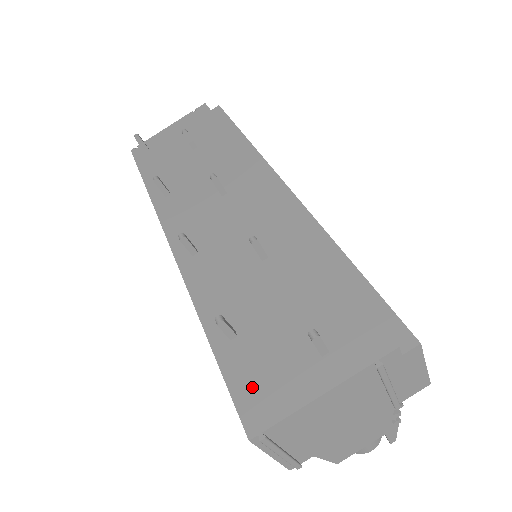
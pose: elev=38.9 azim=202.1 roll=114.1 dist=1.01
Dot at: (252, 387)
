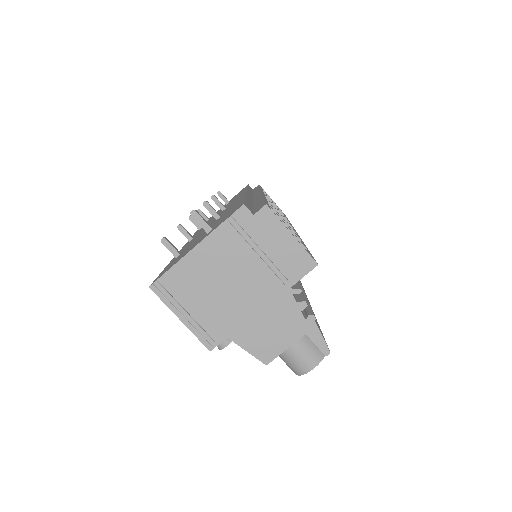
Dot at: (168, 267)
